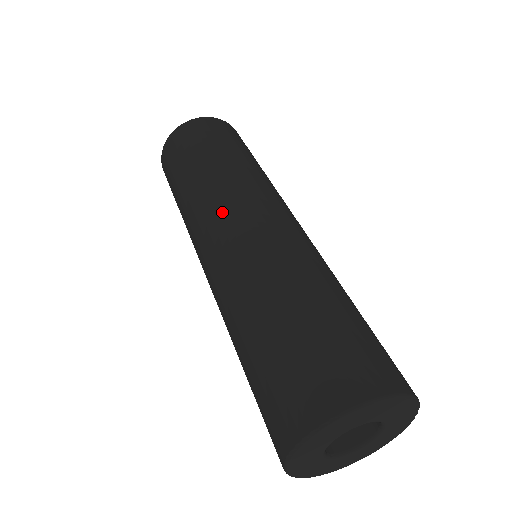
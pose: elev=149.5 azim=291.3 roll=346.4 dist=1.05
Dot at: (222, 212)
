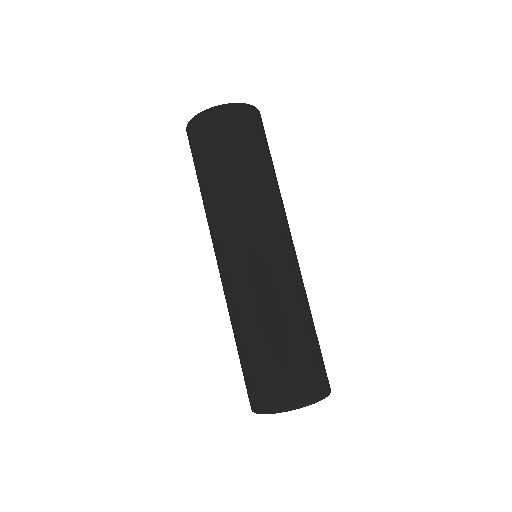
Dot at: (243, 236)
